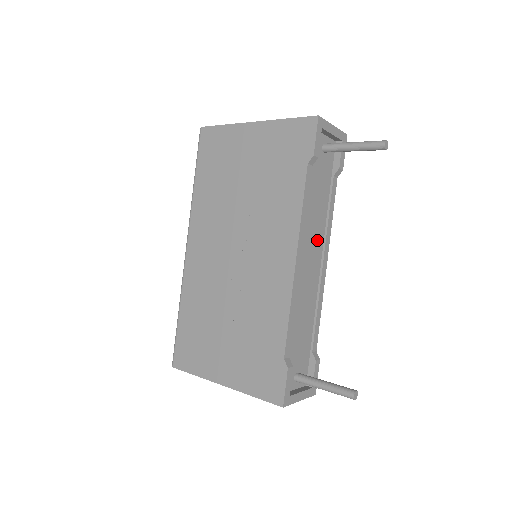
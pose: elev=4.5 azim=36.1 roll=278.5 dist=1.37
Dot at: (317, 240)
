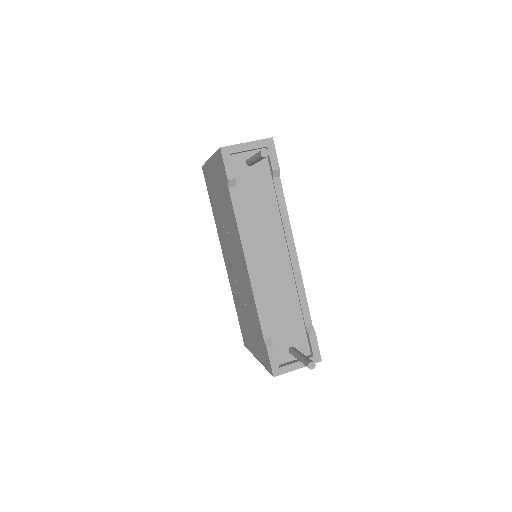
Dot at: (274, 237)
